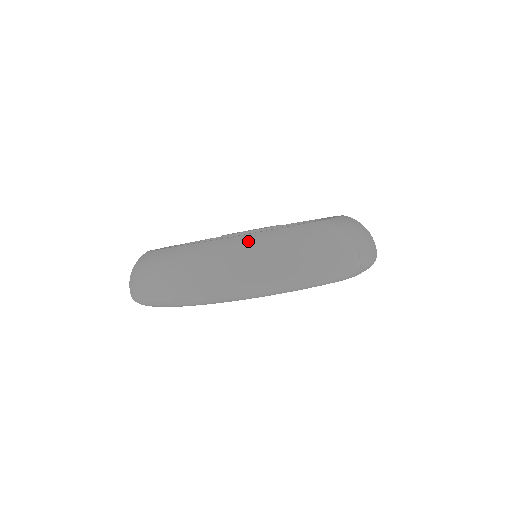
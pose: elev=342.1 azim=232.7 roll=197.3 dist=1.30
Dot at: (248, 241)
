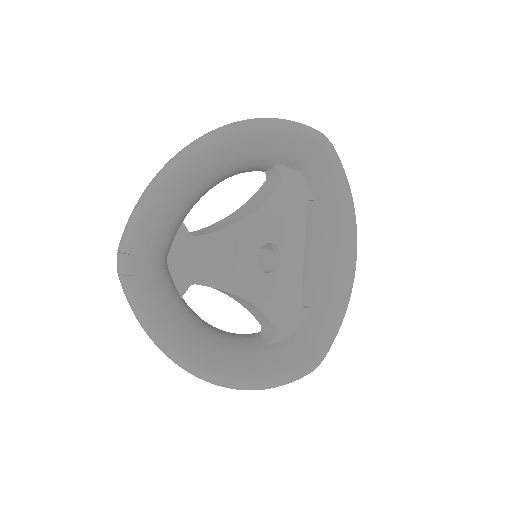
Dot at: occluded
